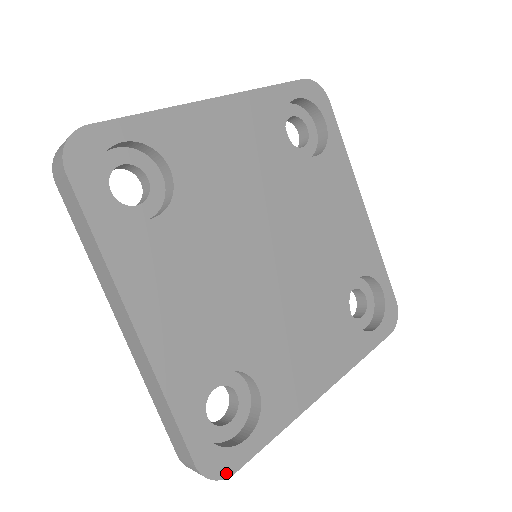
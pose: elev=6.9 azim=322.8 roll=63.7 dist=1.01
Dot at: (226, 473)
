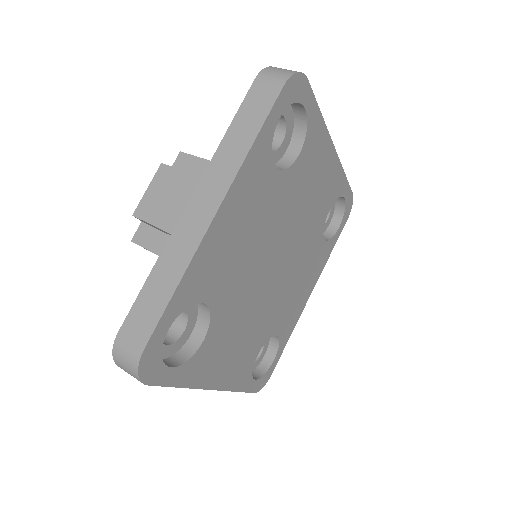
Dot at: (268, 379)
